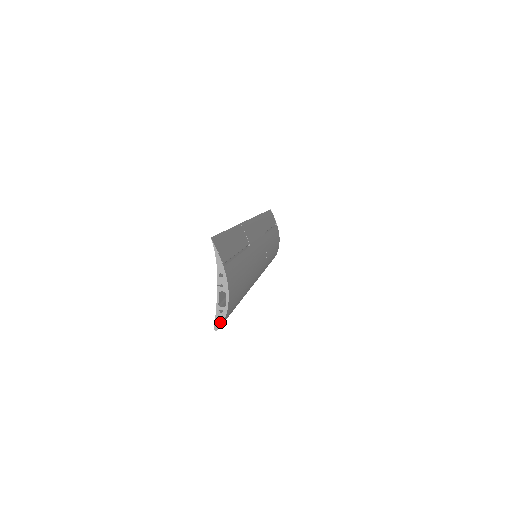
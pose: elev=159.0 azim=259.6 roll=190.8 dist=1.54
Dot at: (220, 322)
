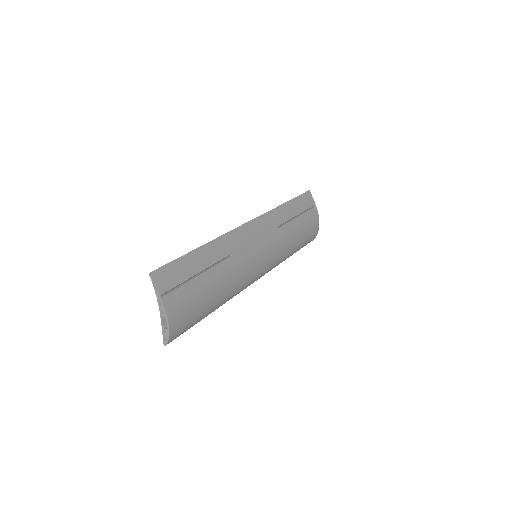
Dot at: (168, 339)
